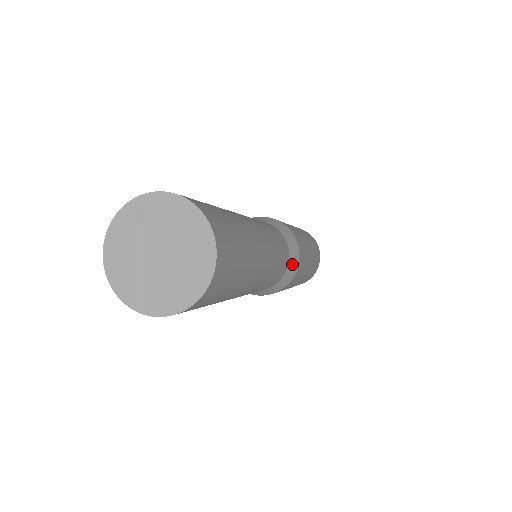
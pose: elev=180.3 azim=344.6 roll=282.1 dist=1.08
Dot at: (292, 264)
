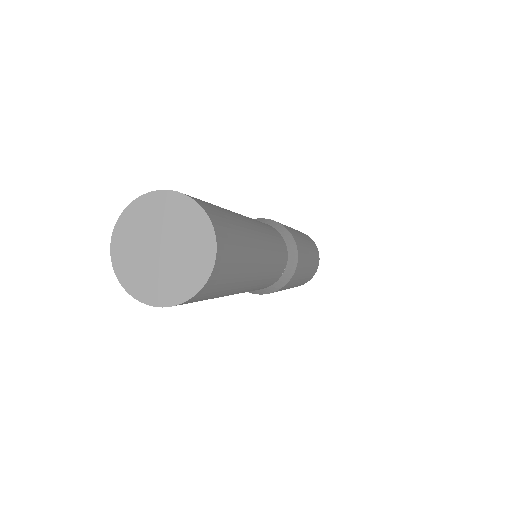
Dot at: (283, 280)
